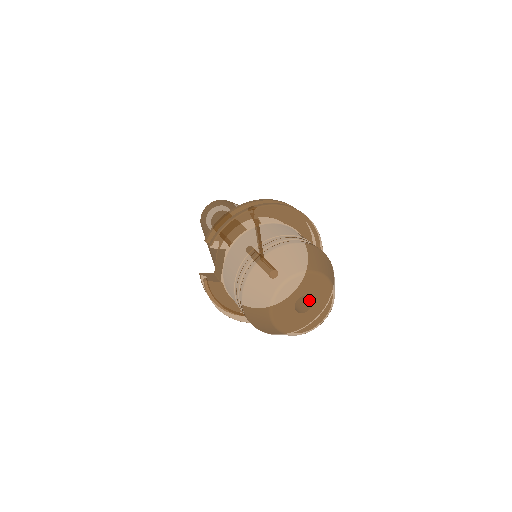
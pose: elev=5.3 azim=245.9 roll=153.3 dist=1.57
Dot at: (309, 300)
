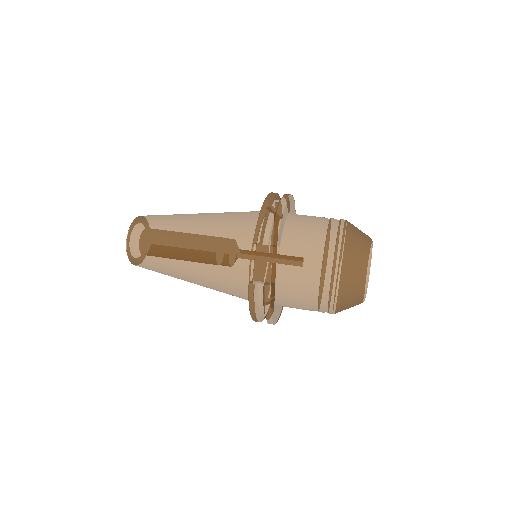
Dot at: occluded
